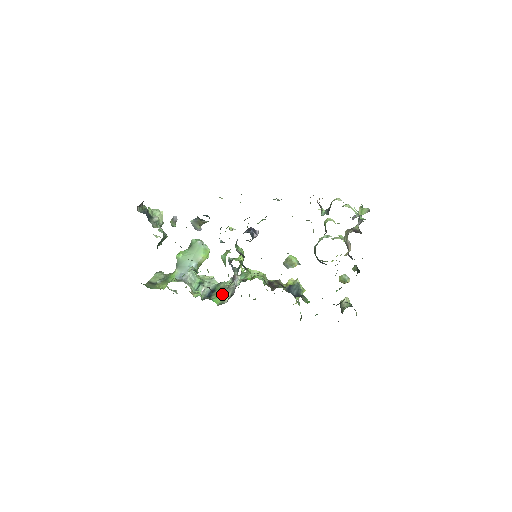
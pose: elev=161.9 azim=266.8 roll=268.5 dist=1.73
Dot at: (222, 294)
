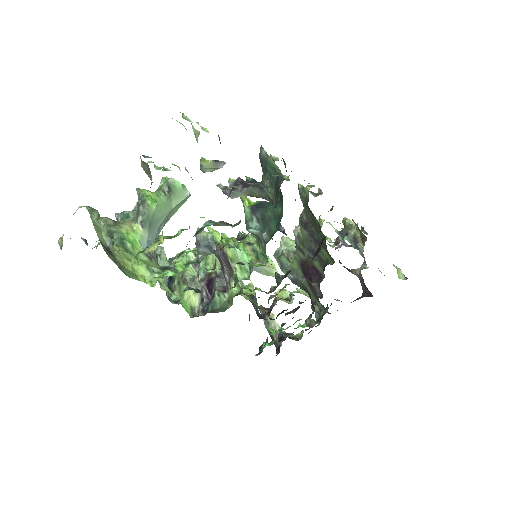
Dot at: (187, 291)
